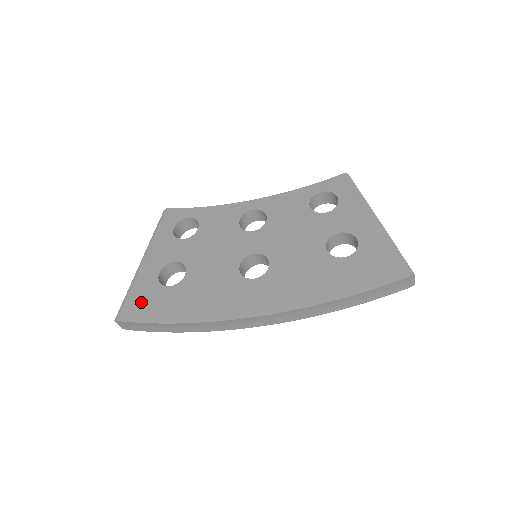
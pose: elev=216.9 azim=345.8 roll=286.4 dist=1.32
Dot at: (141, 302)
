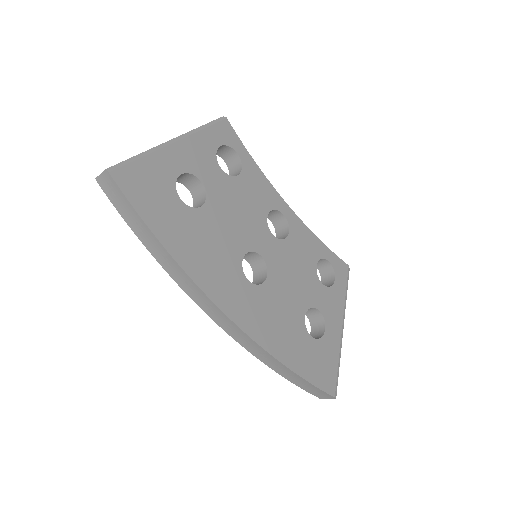
Dot at: (146, 183)
